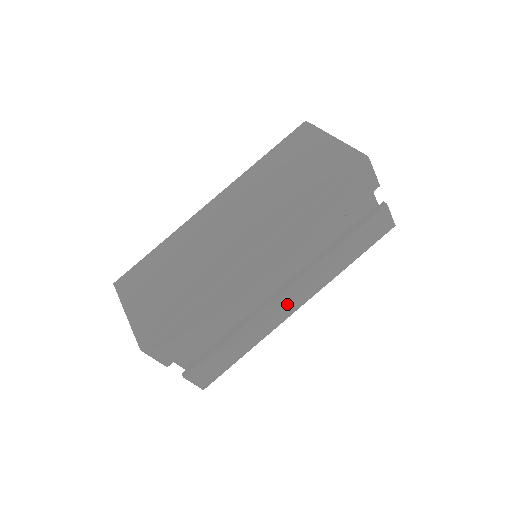
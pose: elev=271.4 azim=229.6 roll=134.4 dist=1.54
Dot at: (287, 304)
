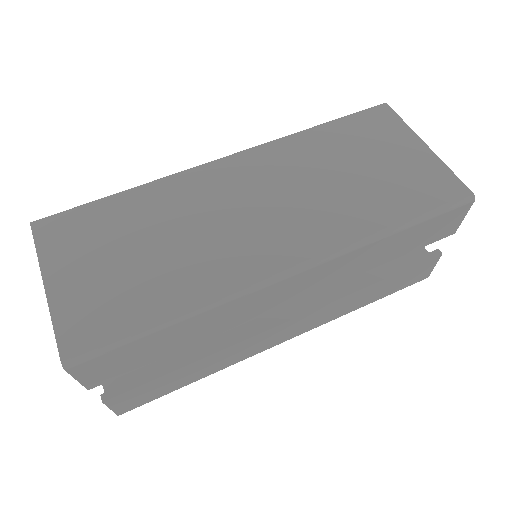
Dot at: (277, 336)
